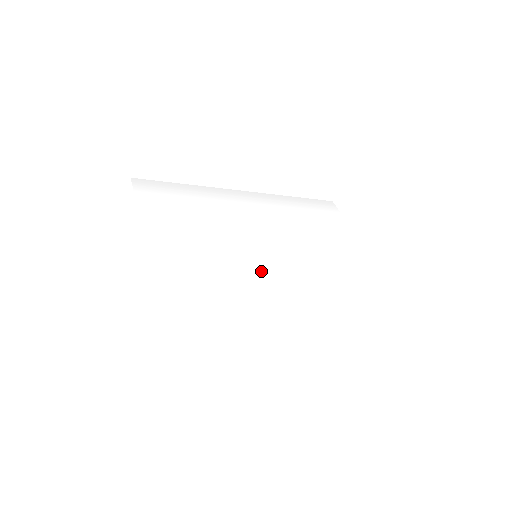
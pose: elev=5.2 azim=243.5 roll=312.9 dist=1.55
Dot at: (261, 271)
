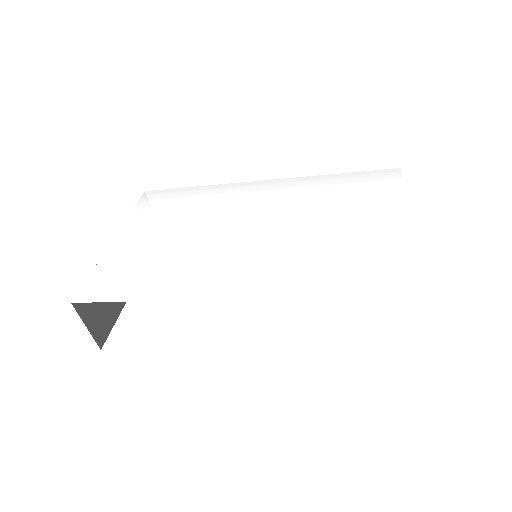
Dot at: (208, 273)
